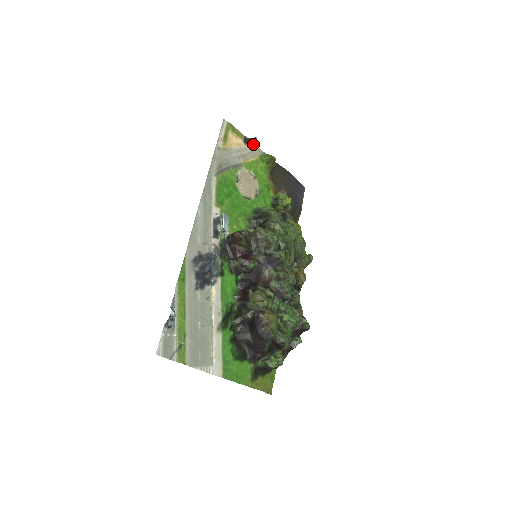
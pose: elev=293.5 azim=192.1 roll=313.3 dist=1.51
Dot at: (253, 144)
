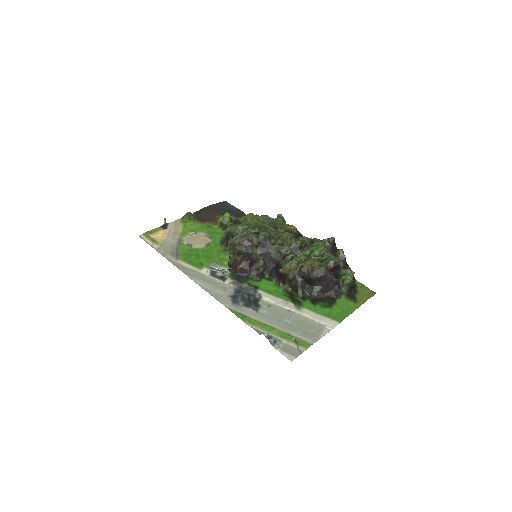
Dot at: (169, 224)
